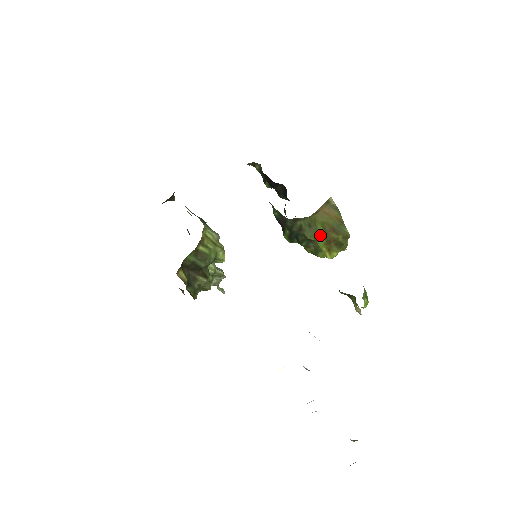
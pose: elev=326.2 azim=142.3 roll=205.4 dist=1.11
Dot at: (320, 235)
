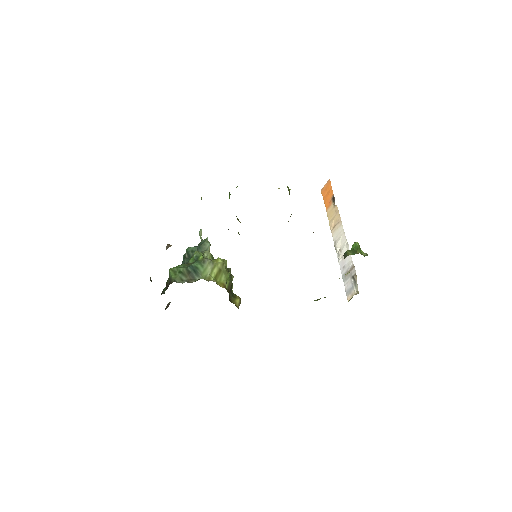
Dot at: occluded
